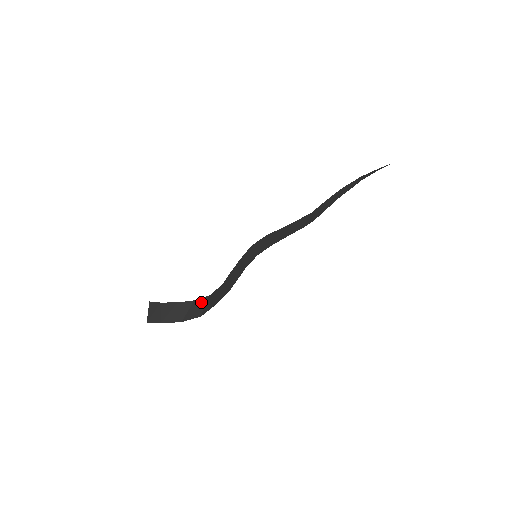
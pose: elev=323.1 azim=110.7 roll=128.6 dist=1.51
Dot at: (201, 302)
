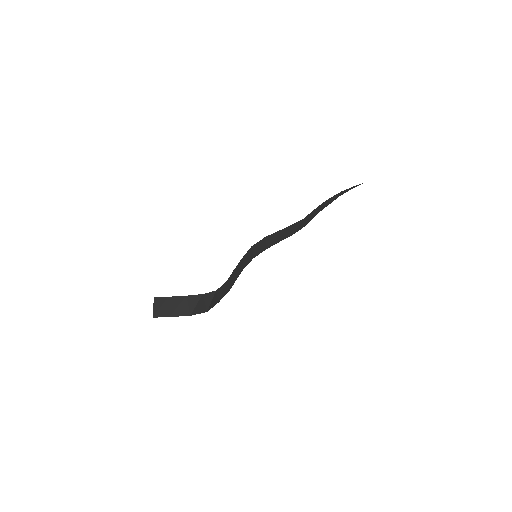
Dot at: (208, 297)
